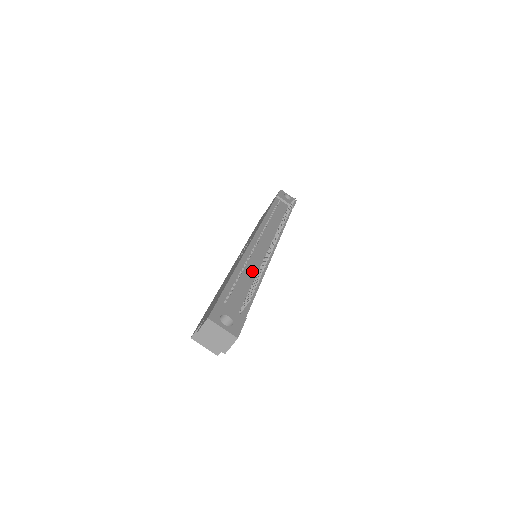
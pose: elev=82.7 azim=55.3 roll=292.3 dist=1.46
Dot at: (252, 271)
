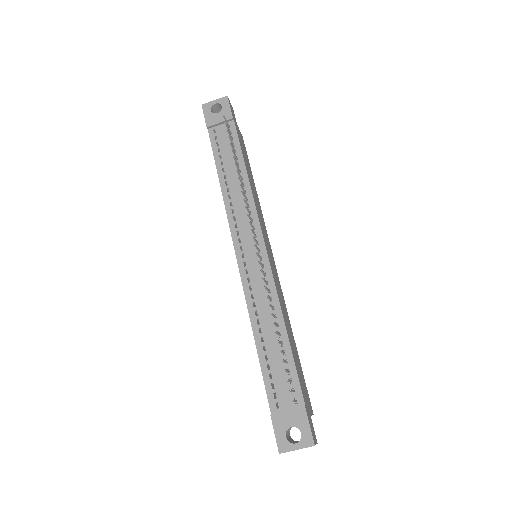
Dot at: (268, 320)
